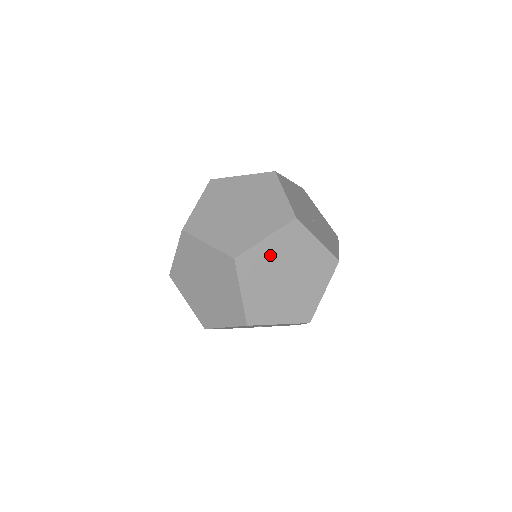
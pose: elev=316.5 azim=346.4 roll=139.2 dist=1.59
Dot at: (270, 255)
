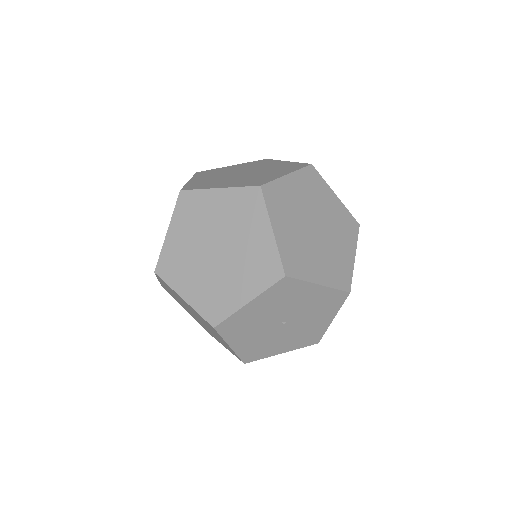
Dot at: (295, 195)
